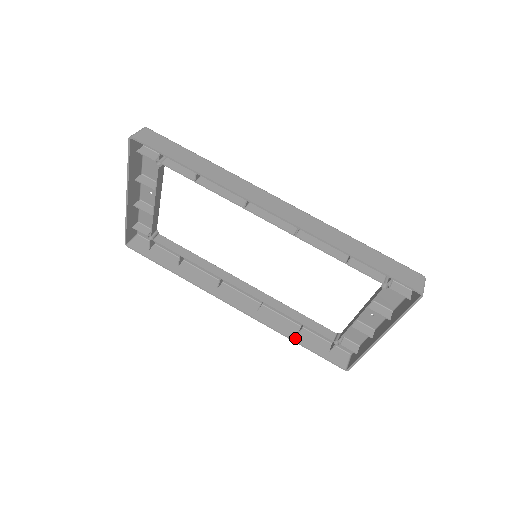
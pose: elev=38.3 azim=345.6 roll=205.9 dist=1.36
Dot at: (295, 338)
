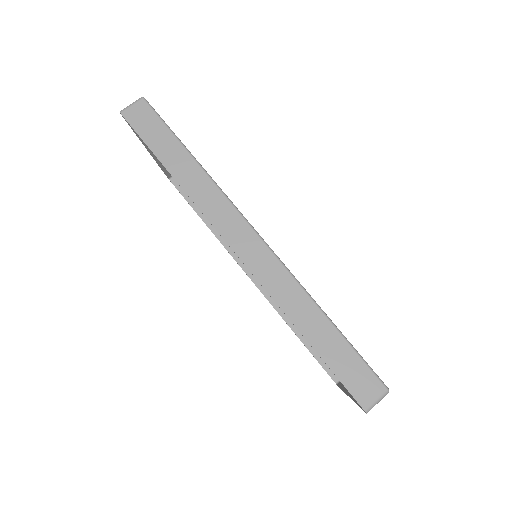
Dot at: (298, 332)
